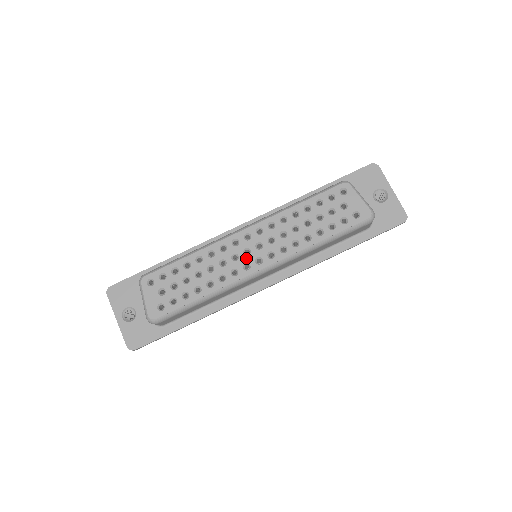
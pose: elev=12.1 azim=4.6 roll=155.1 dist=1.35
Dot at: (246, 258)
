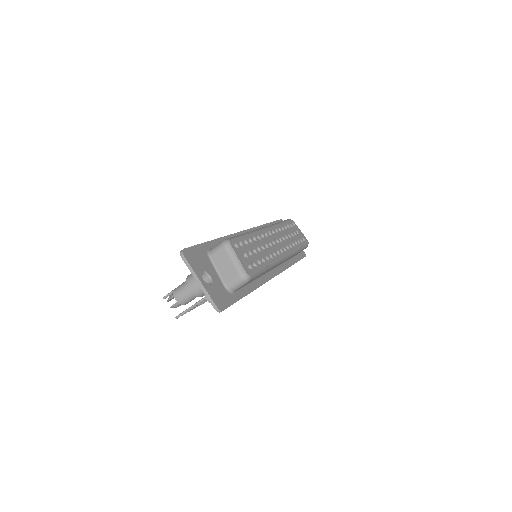
Dot at: (275, 247)
